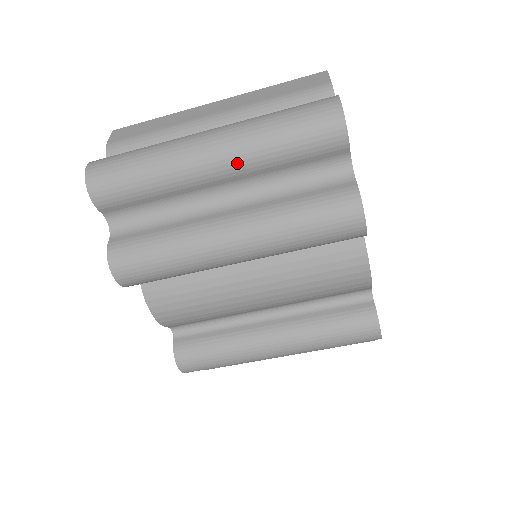
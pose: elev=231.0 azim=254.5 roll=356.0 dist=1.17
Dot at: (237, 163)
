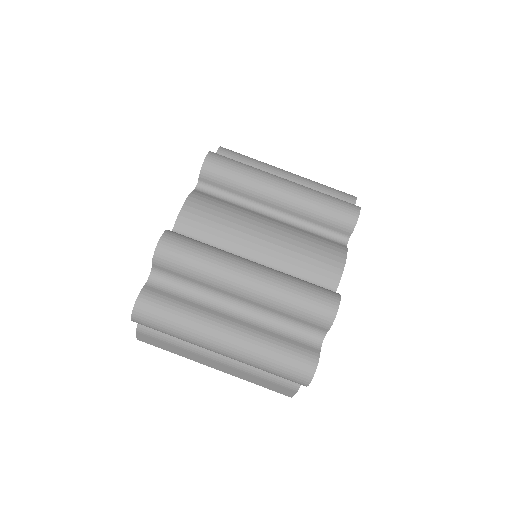
Dot at: (300, 179)
